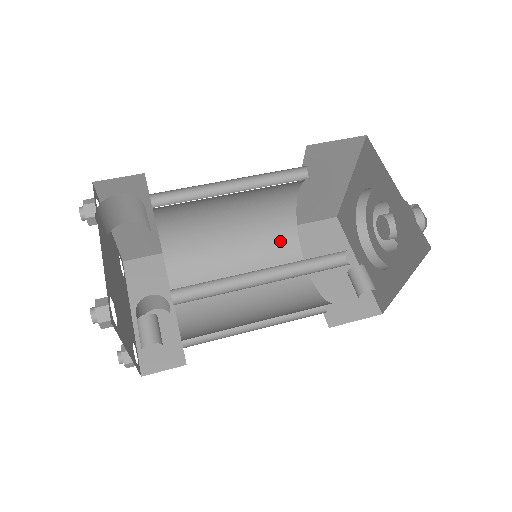
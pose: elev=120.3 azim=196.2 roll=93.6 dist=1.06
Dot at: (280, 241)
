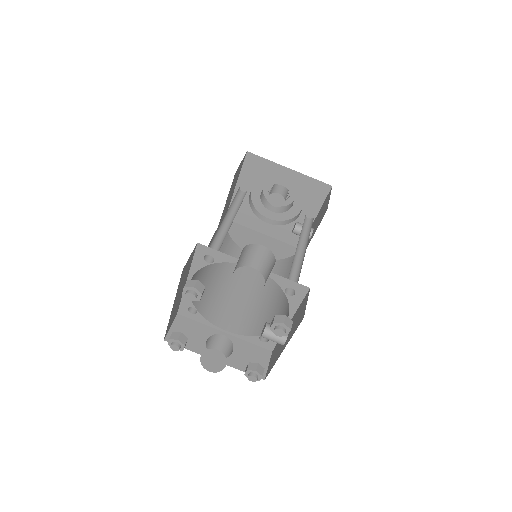
Dot at: (229, 249)
